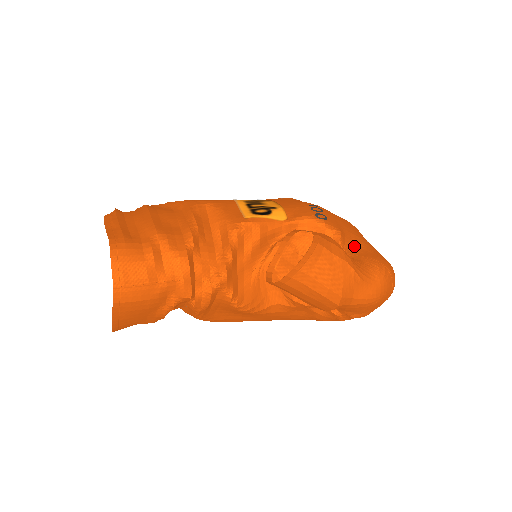
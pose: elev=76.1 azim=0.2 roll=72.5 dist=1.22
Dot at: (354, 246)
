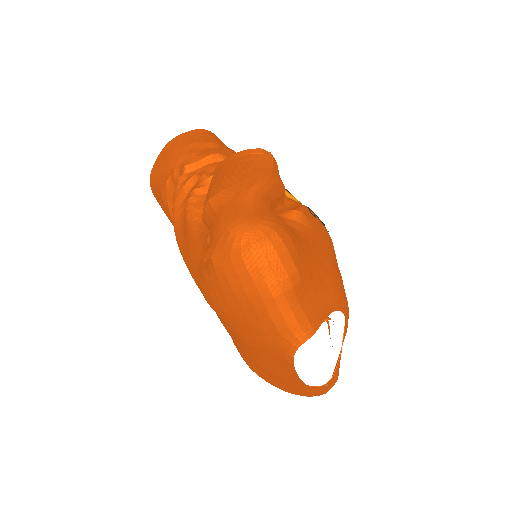
Dot at: (295, 229)
